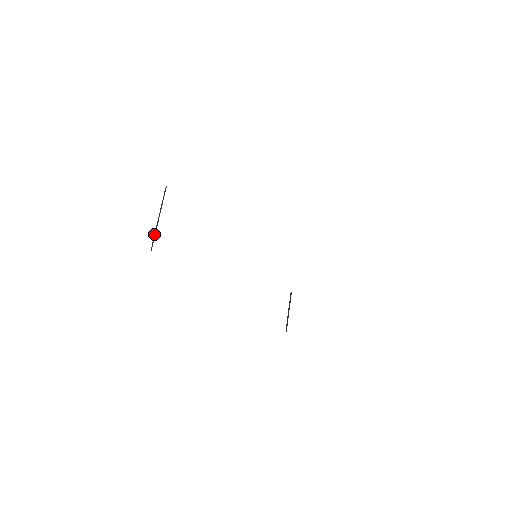
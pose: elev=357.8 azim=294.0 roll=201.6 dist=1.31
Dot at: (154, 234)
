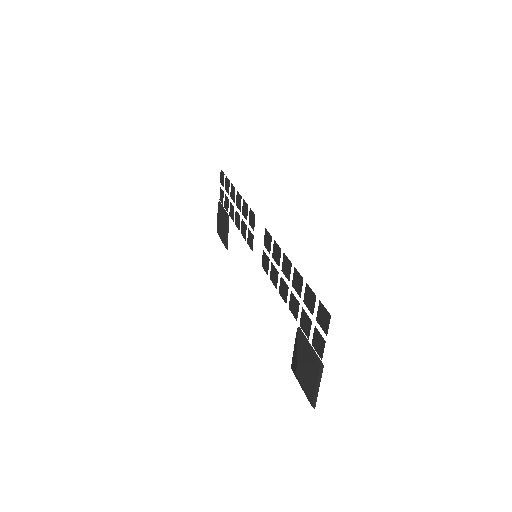
Dot at: (314, 397)
